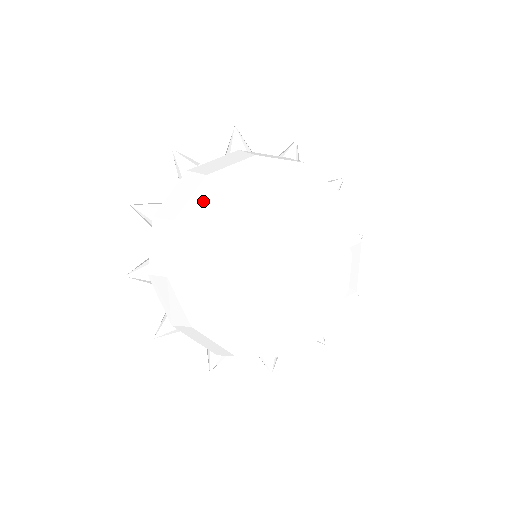
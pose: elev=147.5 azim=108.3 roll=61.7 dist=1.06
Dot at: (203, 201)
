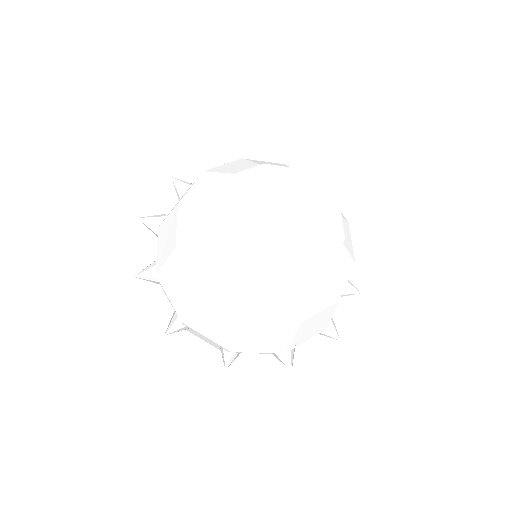
Dot at: (203, 184)
